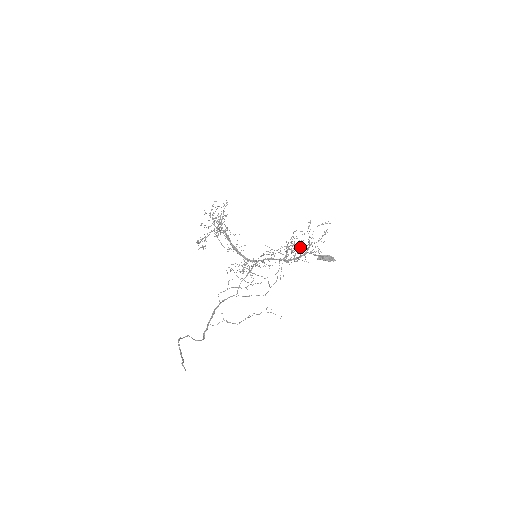
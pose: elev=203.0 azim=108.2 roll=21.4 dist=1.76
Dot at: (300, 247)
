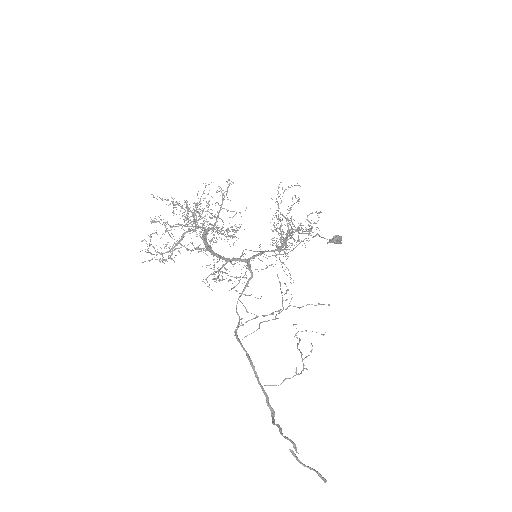
Dot at: occluded
